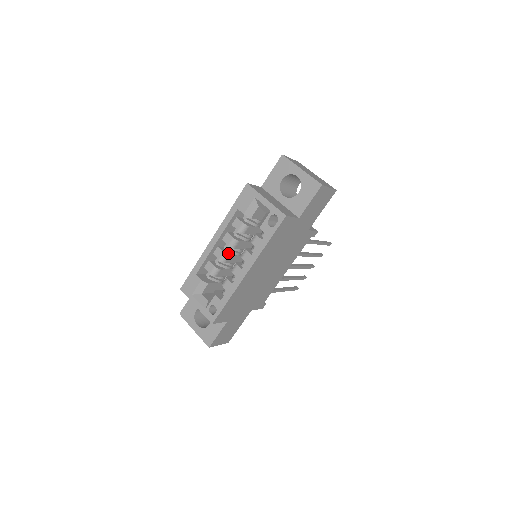
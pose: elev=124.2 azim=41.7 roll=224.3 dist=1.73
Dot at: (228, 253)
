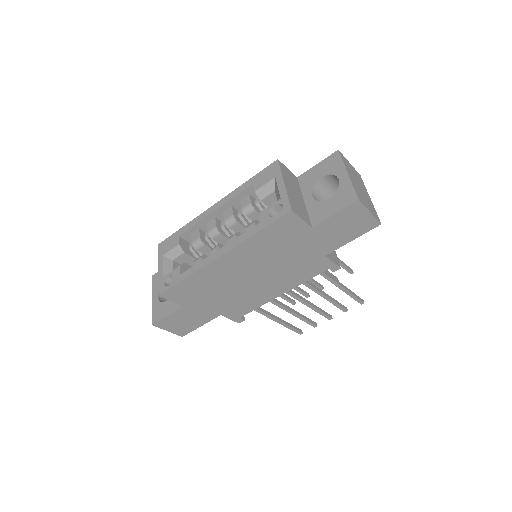
Dot at: (221, 230)
